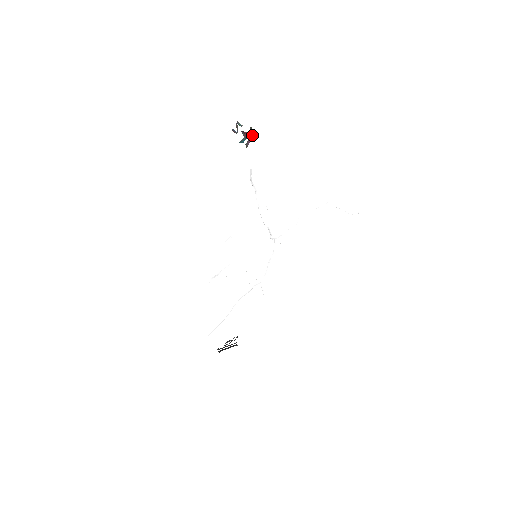
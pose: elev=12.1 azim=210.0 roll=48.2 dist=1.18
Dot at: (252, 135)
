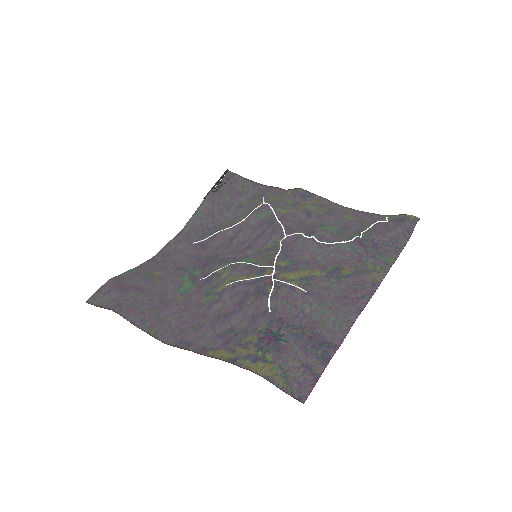
Dot at: (278, 335)
